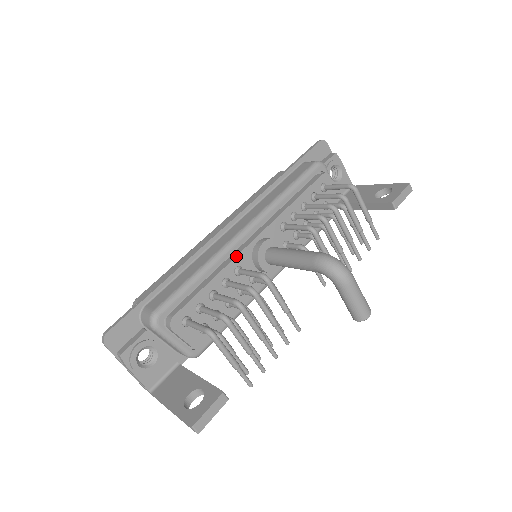
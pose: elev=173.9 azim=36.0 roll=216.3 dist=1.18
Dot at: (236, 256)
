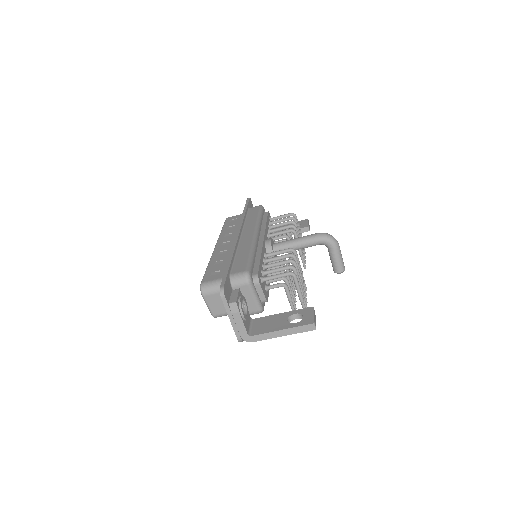
Dot at: (262, 246)
